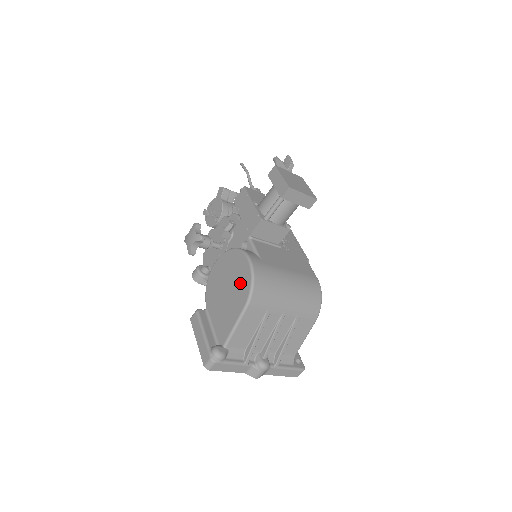
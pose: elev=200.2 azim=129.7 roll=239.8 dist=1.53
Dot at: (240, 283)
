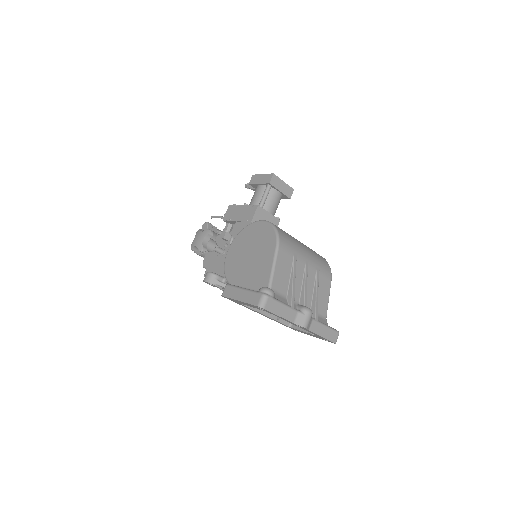
Dot at: (263, 238)
